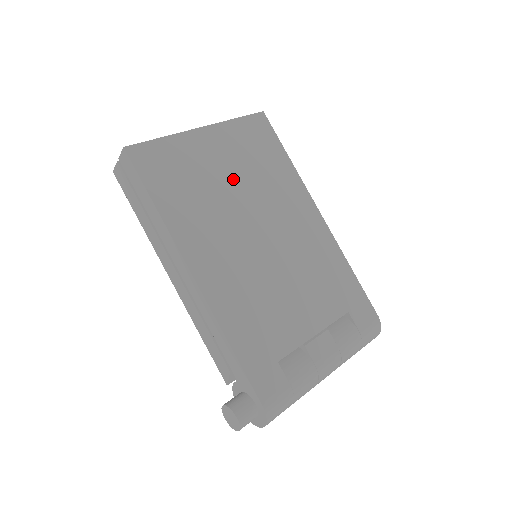
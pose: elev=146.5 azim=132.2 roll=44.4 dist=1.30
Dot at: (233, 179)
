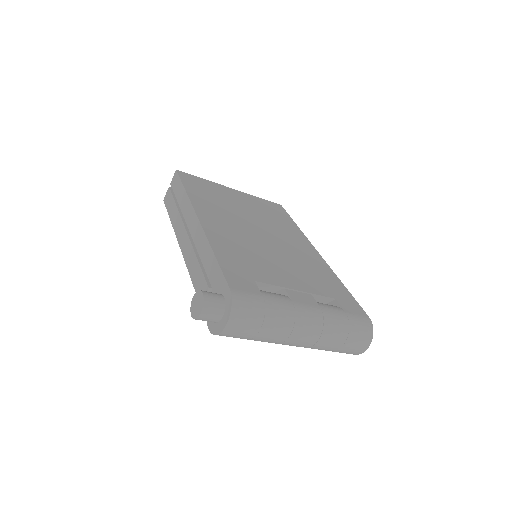
Dot at: (248, 210)
